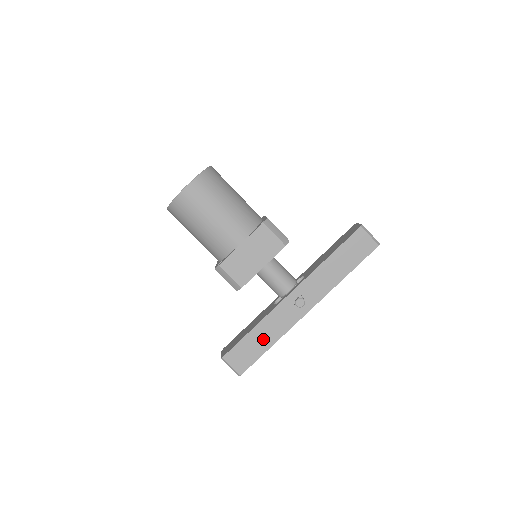
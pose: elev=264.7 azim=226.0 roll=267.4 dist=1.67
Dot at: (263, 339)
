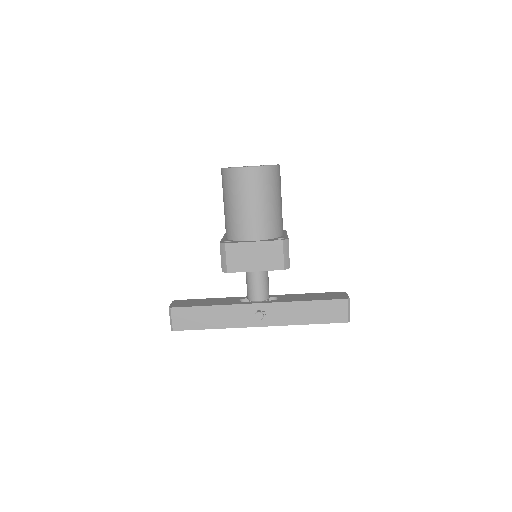
Dot at: (211, 319)
